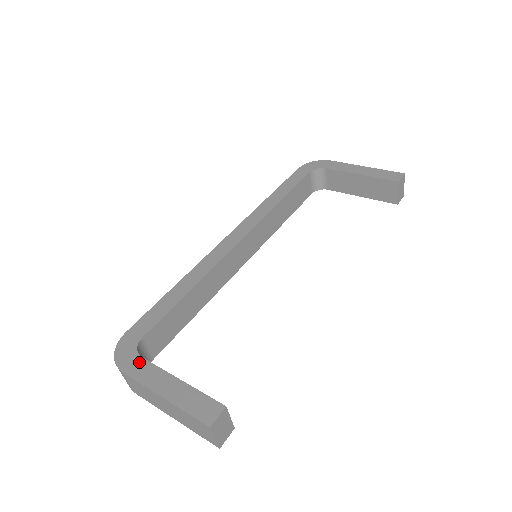
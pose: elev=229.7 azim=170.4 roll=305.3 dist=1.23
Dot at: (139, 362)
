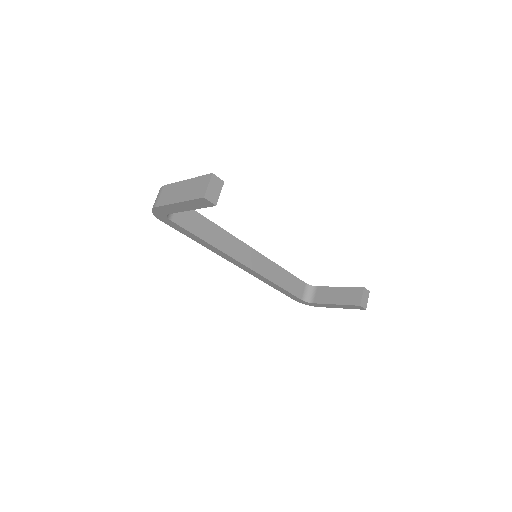
Dot at: occluded
